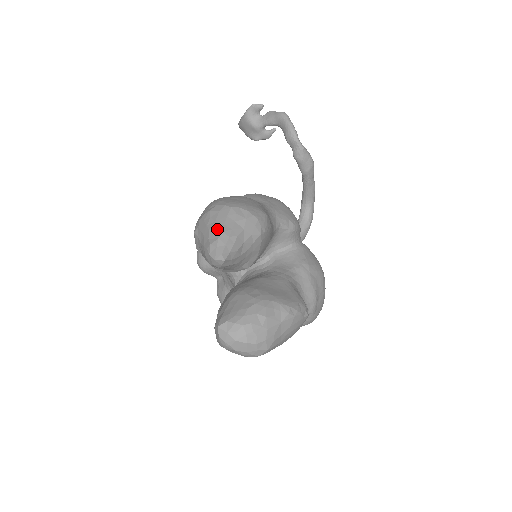
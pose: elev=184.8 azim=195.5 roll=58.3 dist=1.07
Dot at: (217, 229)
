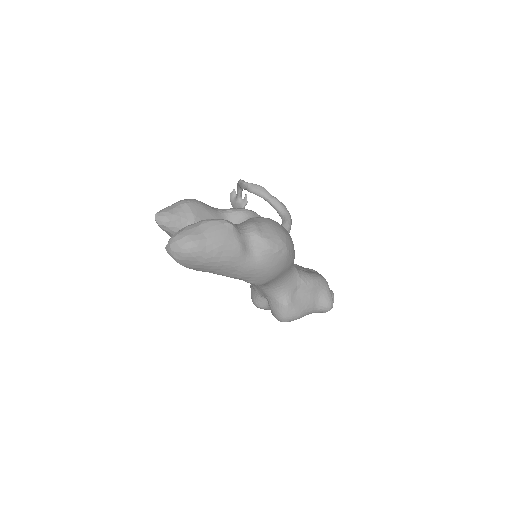
Dot at: occluded
